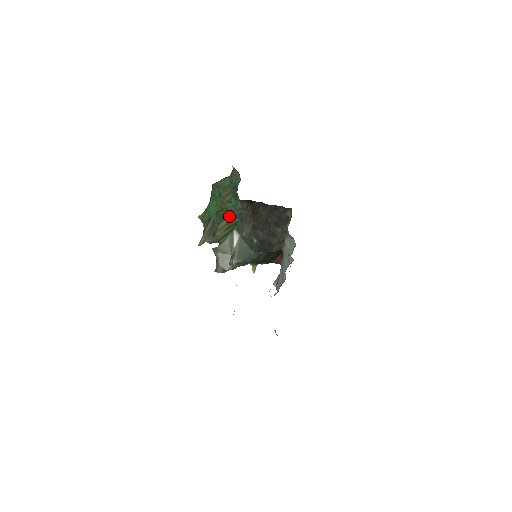
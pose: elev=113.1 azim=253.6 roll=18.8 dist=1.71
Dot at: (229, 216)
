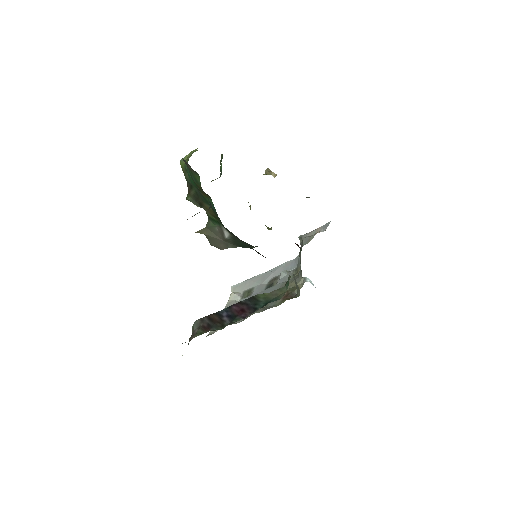
Dot at: (212, 209)
